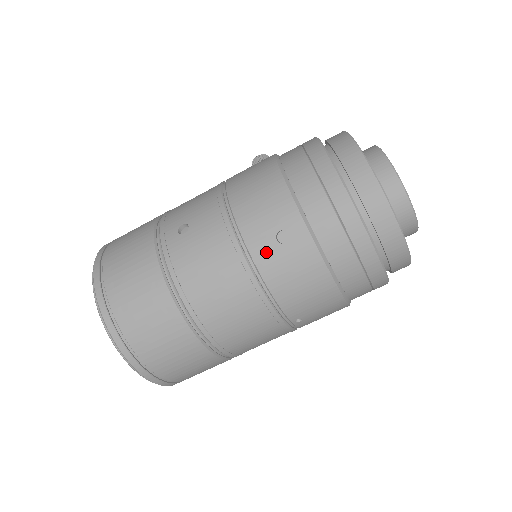
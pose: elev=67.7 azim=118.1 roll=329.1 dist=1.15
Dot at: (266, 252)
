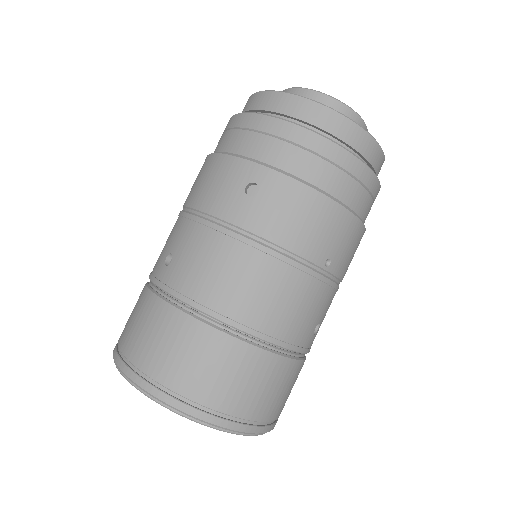
Dot at: (247, 213)
